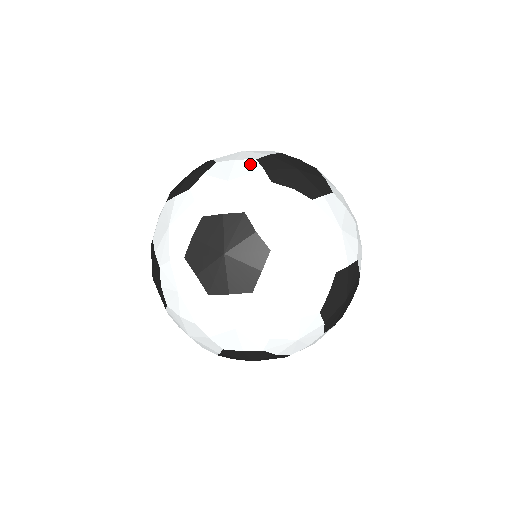
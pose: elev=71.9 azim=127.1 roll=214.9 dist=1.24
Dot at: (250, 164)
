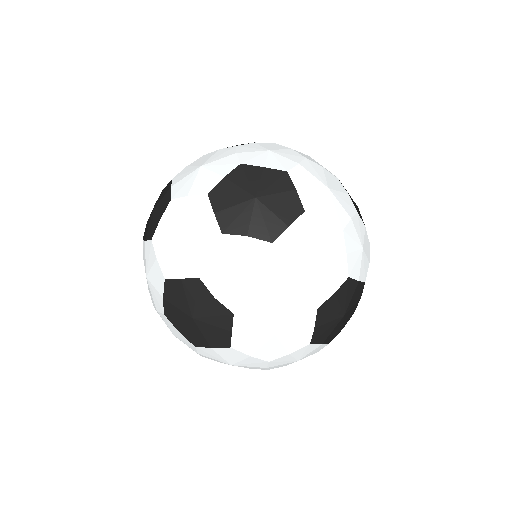
Dot at: (201, 204)
